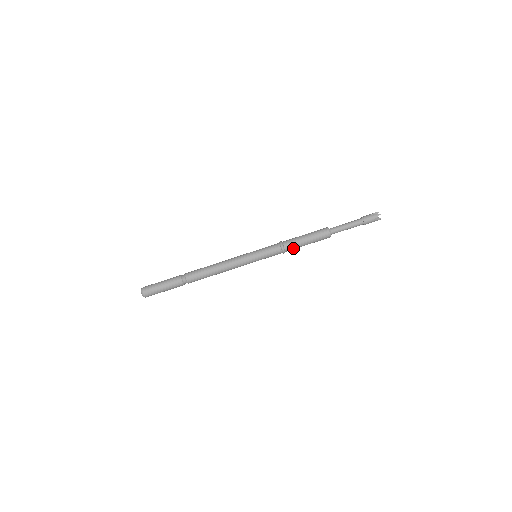
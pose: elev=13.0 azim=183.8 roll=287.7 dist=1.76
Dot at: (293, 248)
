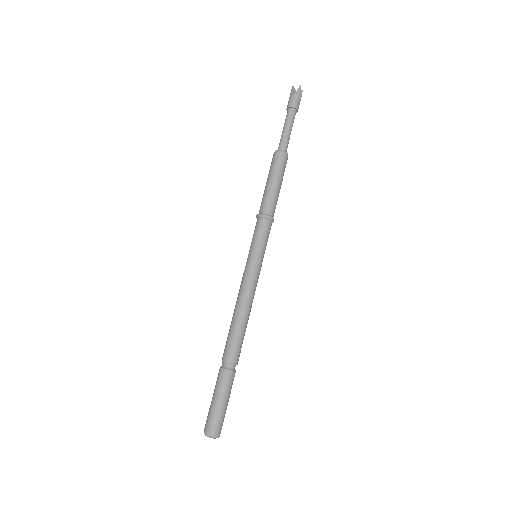
Dot at: (275, 207)
